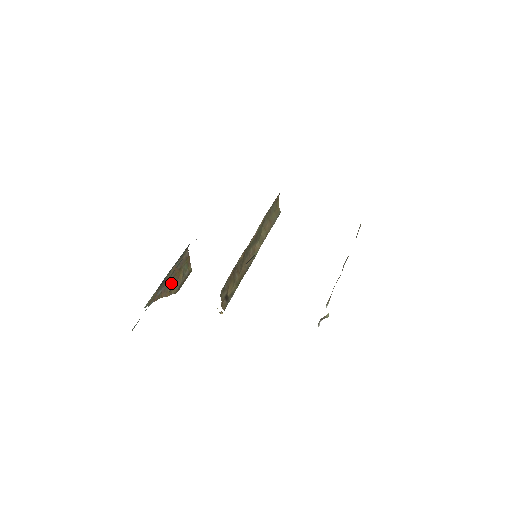
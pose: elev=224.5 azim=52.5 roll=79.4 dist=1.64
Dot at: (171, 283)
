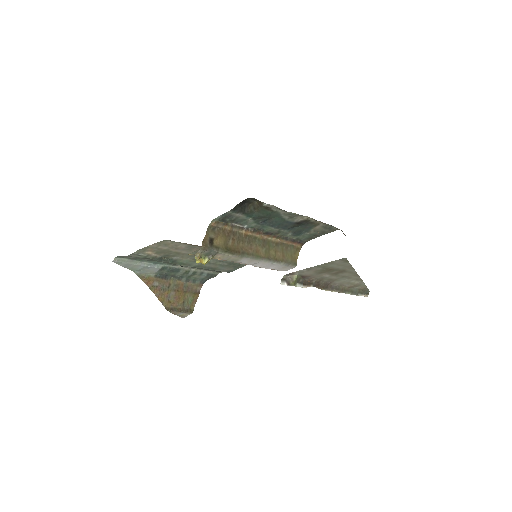
Dot at: (169, 293)
